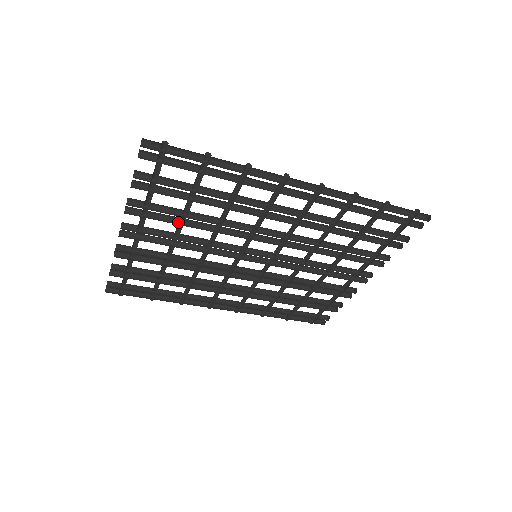
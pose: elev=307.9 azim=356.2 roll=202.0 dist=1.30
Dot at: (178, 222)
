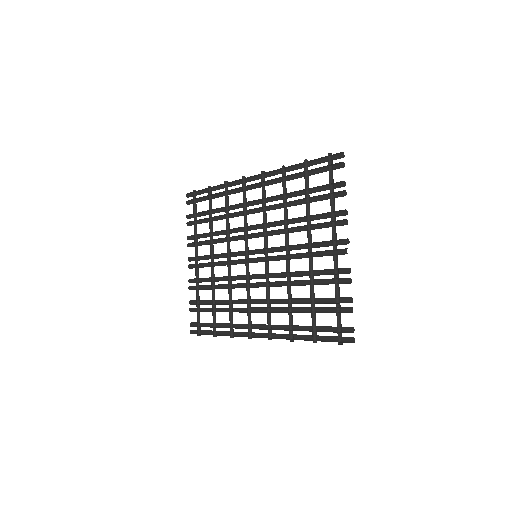
Dot at: (211, 244)
